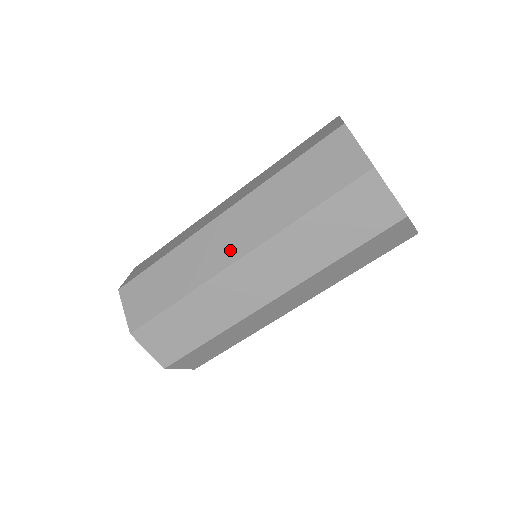
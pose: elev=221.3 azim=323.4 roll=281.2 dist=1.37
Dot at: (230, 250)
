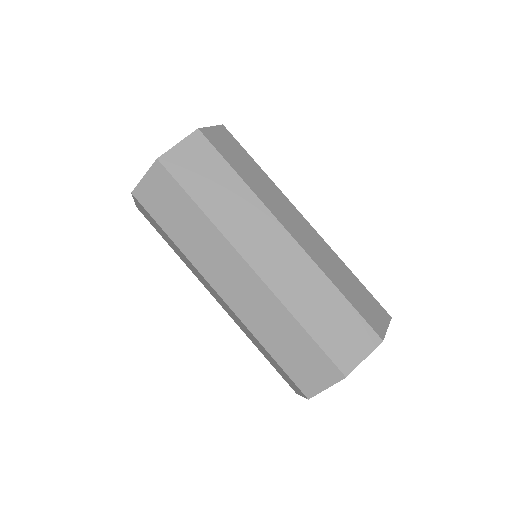
Dot at: (224, 285)
